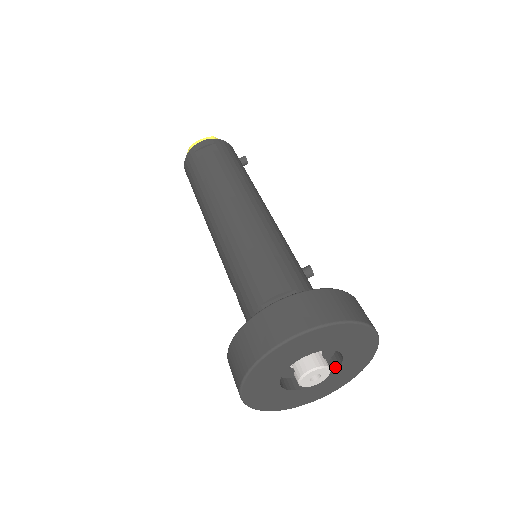
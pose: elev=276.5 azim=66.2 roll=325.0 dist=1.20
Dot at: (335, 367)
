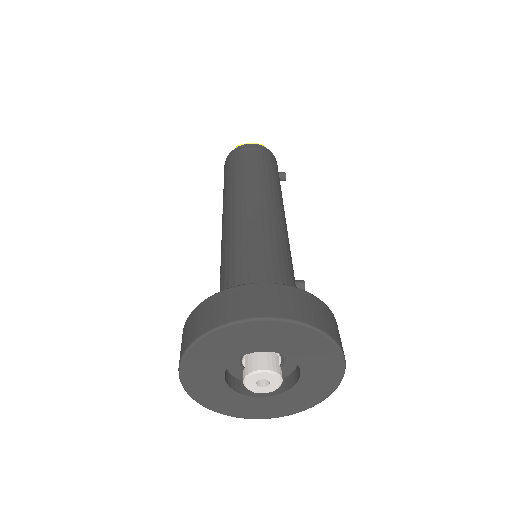
Dot at: (289, 385)
